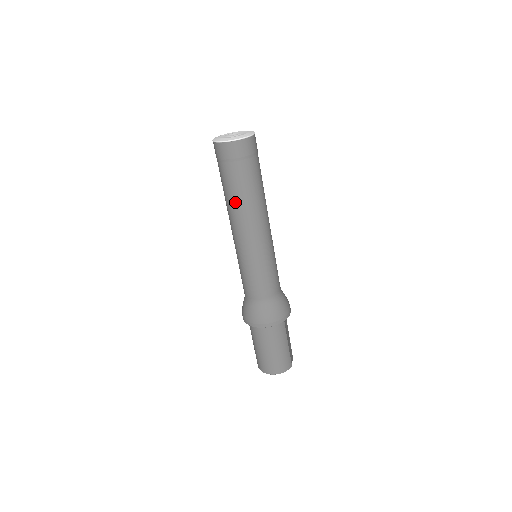
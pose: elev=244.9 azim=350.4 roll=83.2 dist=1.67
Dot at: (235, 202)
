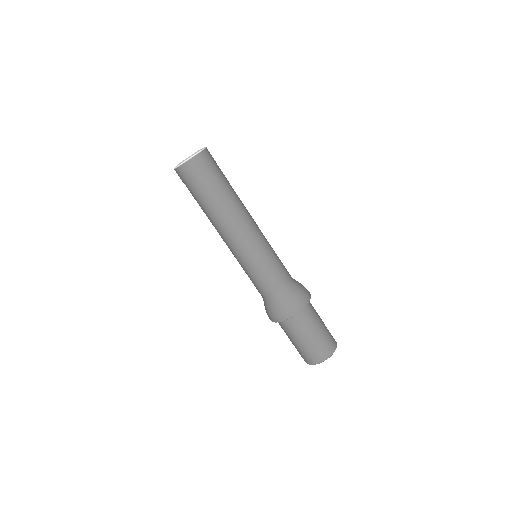
Dot at: (227, 204)
